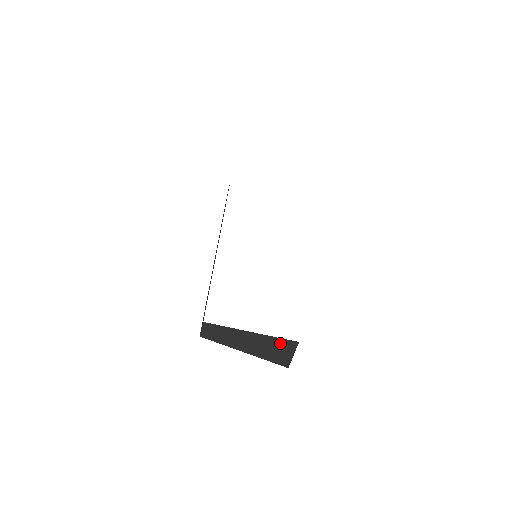
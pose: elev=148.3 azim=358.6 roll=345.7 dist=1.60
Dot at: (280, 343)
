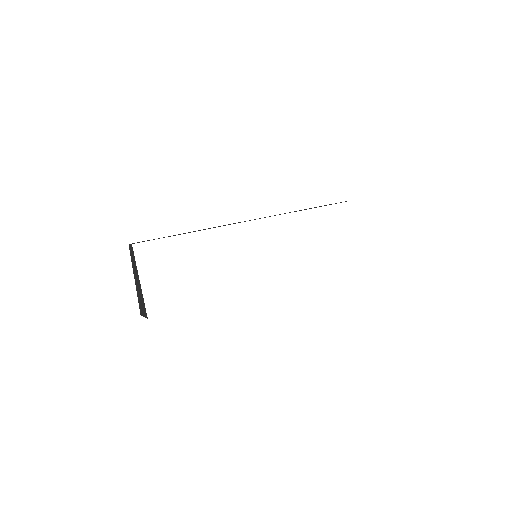
Dot at: (144, 305)
